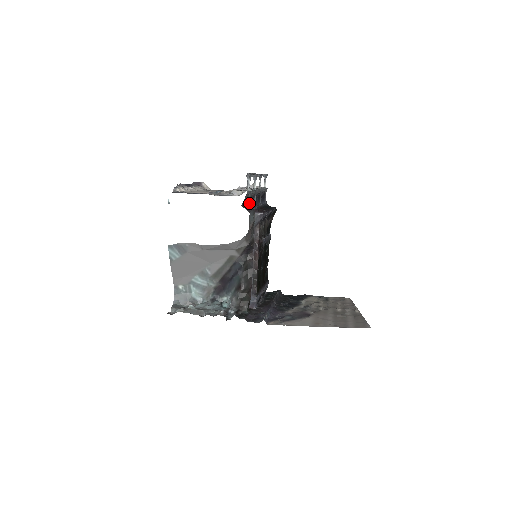
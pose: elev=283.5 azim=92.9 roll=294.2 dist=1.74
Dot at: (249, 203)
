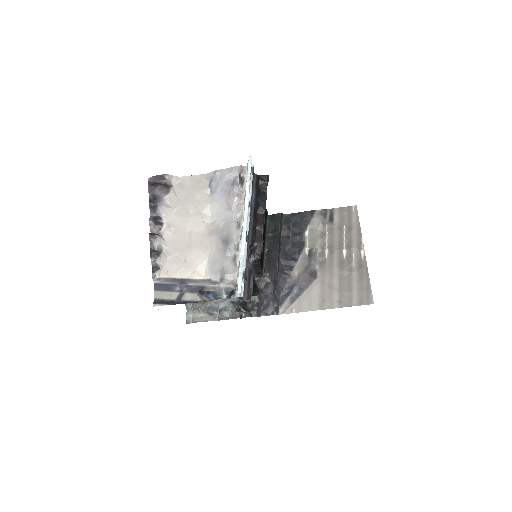
Dot at: (245, 280)
